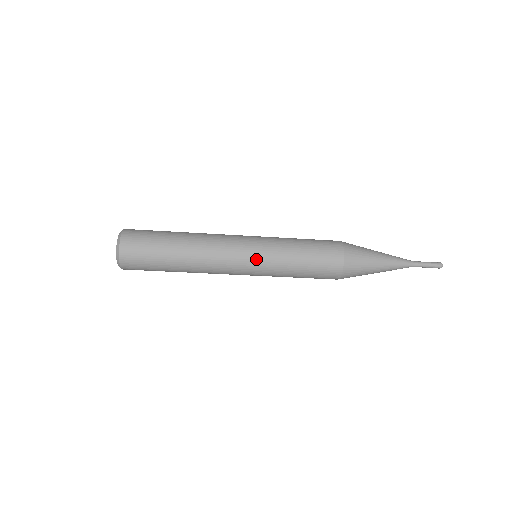
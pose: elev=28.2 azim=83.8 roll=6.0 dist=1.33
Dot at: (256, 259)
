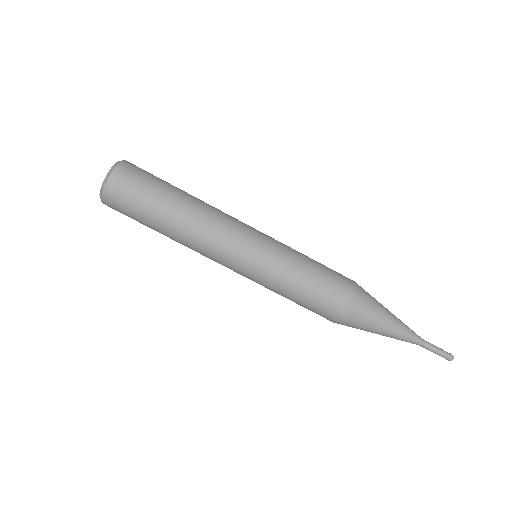
Dot at: (265, 234)
